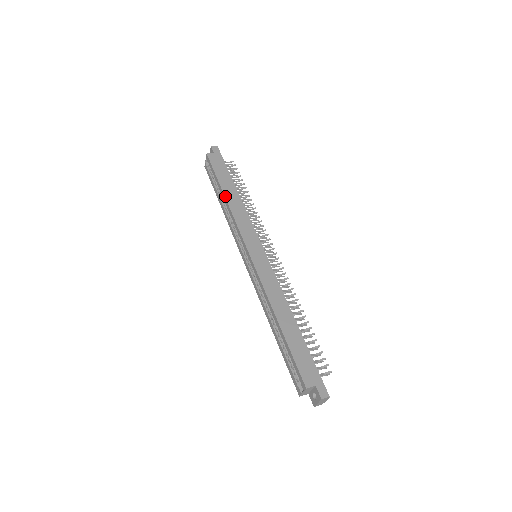
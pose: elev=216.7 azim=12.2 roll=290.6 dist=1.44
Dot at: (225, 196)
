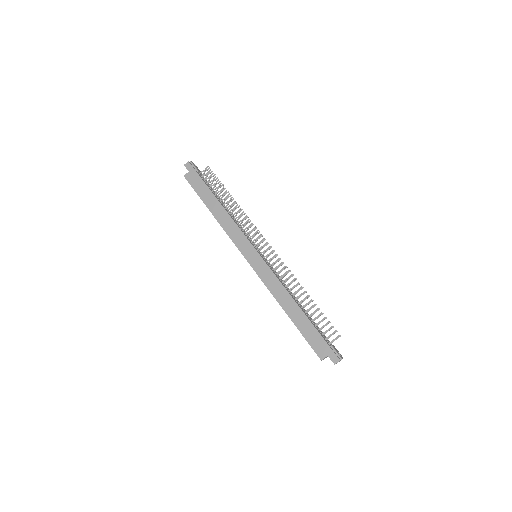
Dot at: (212, 214)
